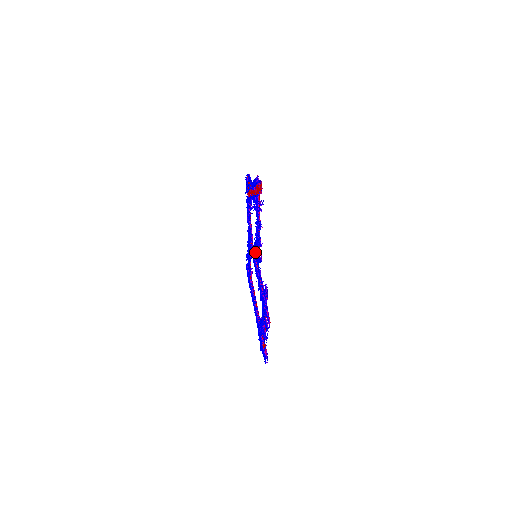
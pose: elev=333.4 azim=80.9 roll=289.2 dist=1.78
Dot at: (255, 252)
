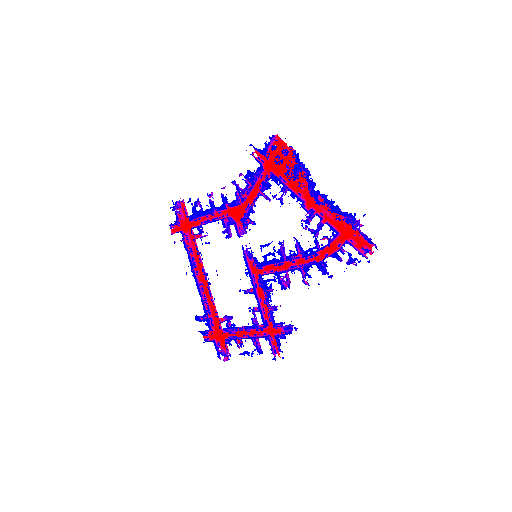
Dot at: (264, 258)
